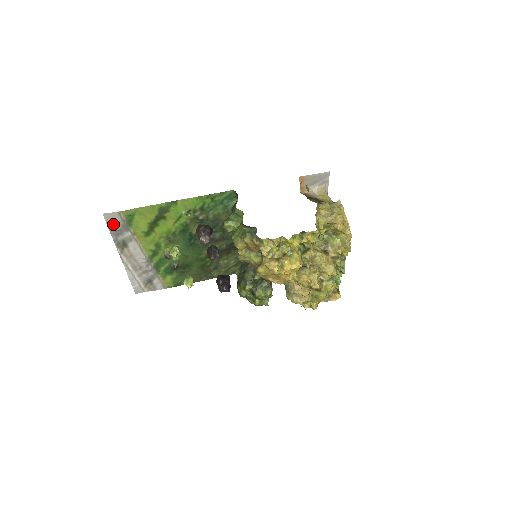
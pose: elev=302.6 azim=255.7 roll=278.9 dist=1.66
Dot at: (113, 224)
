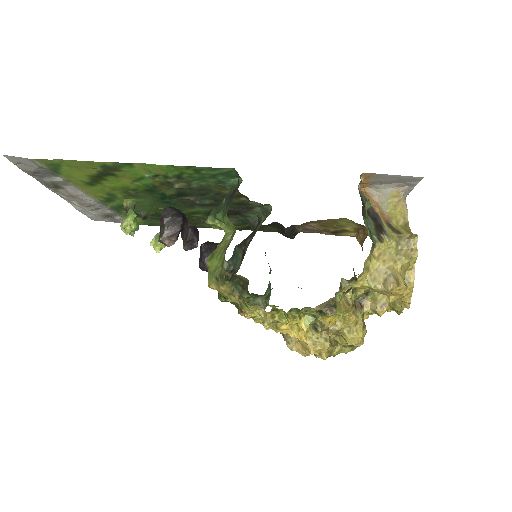
Dot at: (27, 167)
